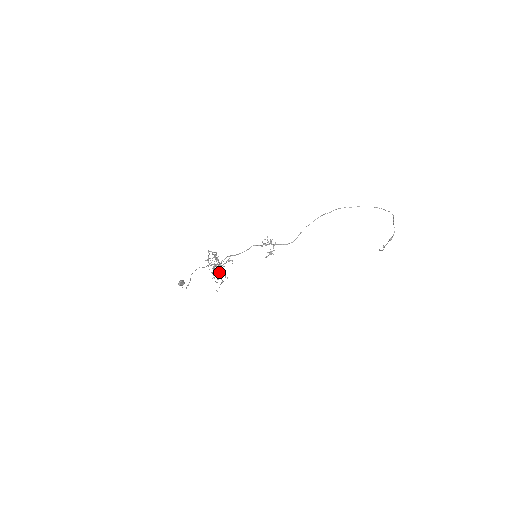
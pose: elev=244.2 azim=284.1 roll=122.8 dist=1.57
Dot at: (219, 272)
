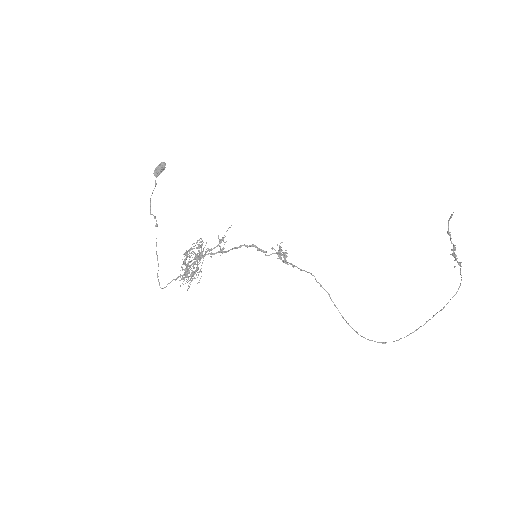
Dot at: occluded
